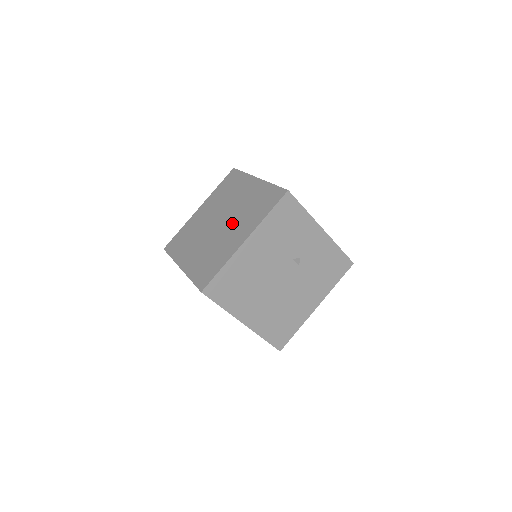
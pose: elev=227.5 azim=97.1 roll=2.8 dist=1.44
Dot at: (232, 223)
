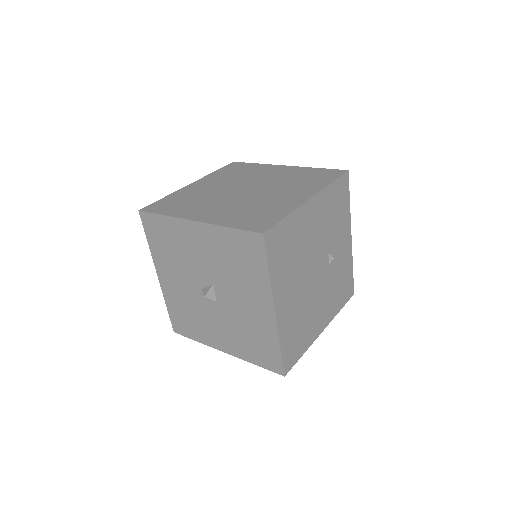
Dot at: (272, 189)
